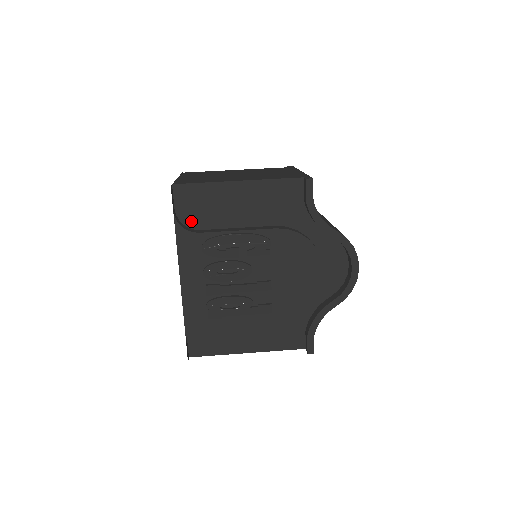
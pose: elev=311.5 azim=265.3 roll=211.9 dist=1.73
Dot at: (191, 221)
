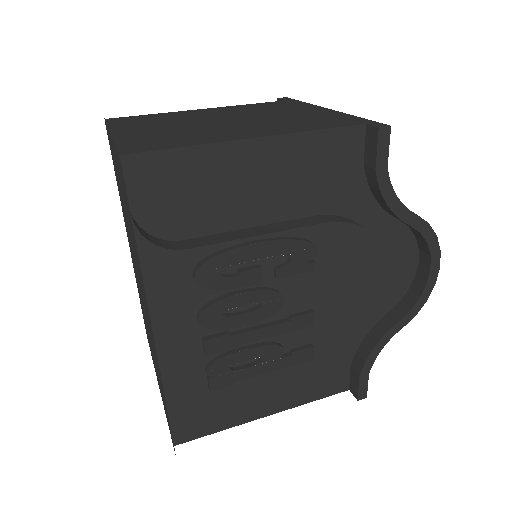
Dot at: (164, 226)
